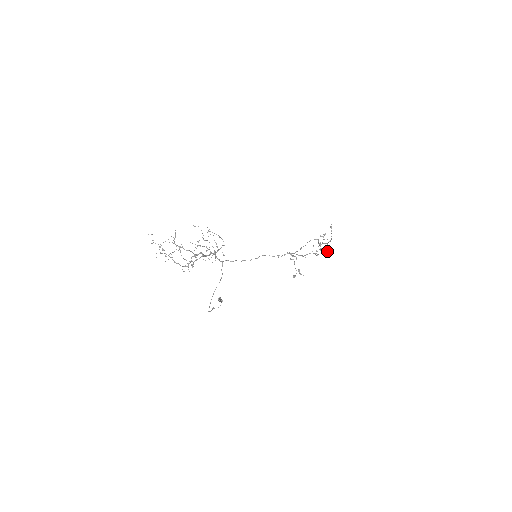
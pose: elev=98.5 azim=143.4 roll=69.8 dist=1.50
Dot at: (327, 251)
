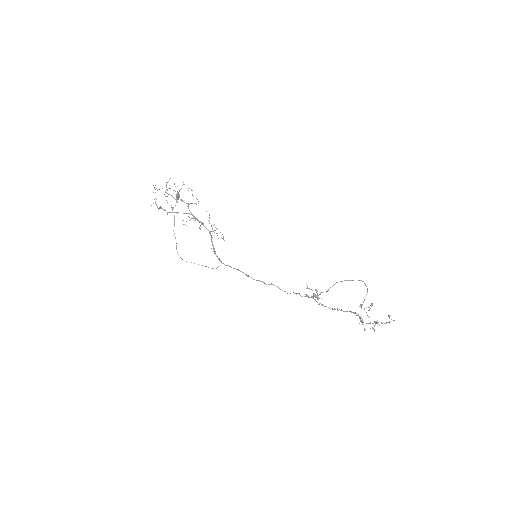
Dot at: occluded
